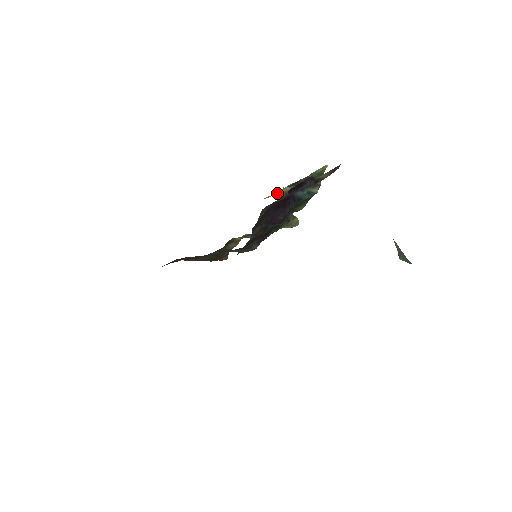
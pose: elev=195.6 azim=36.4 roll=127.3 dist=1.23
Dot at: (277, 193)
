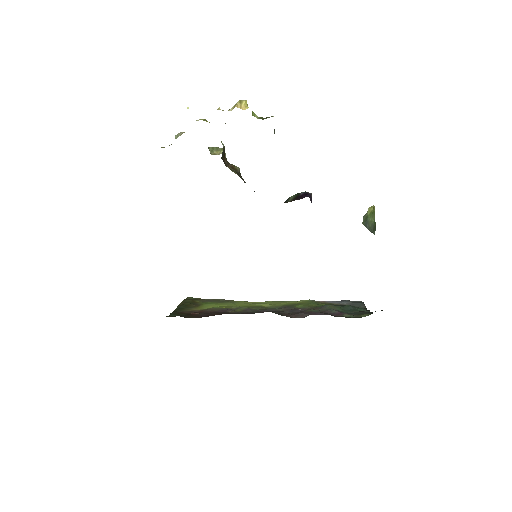
Dot at: occluded
